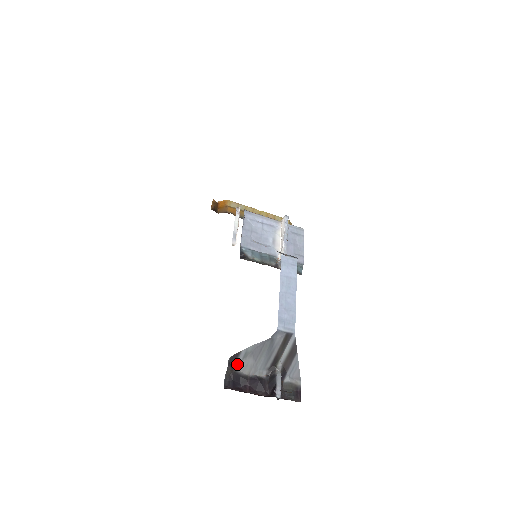
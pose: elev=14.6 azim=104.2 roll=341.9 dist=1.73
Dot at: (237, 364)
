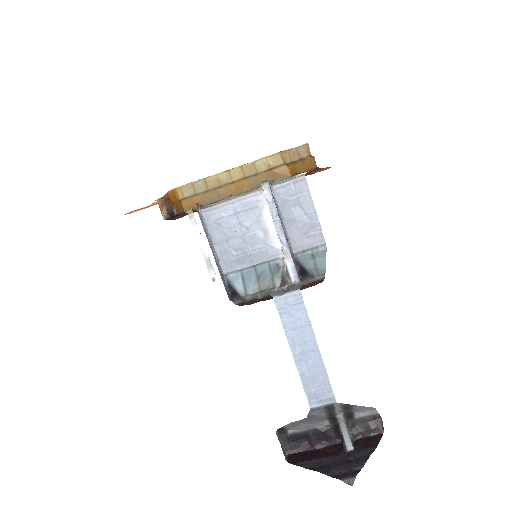
Dot at: (289, 429)
